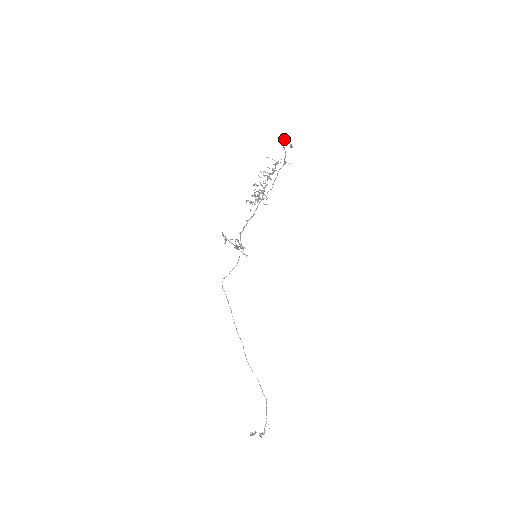
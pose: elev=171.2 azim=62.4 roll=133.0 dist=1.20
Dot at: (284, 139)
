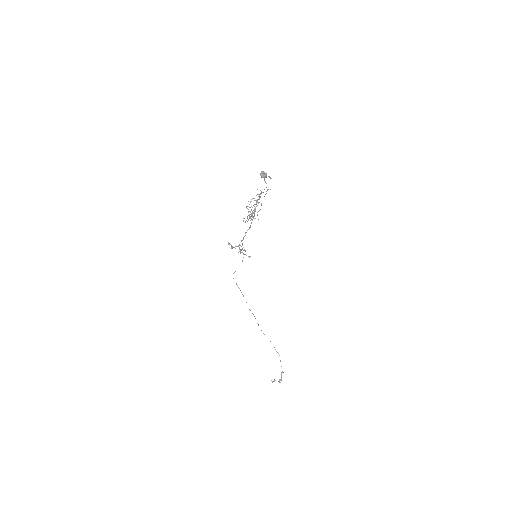
Dot at: (264, 175)
